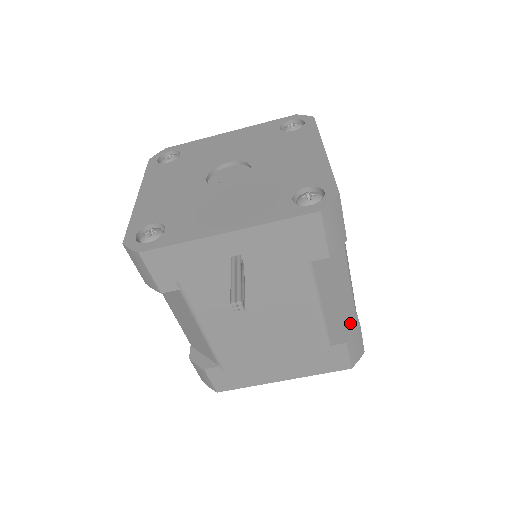
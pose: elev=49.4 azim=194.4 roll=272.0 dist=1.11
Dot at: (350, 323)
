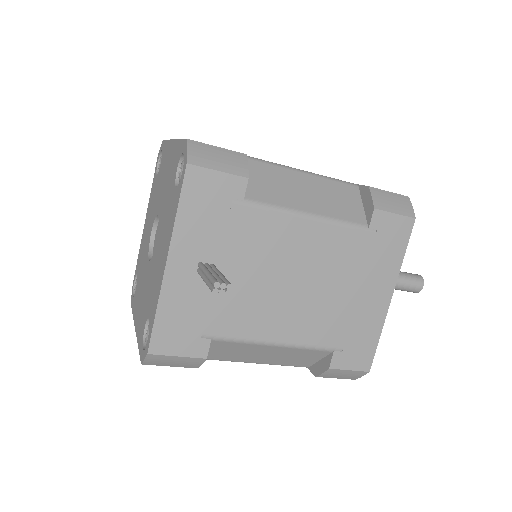
Dot at: (362, 196)
